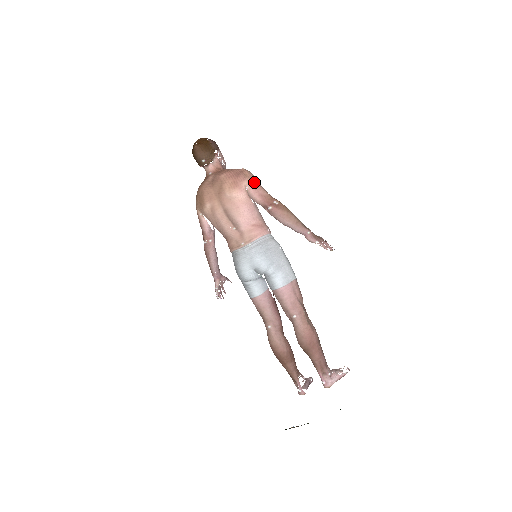
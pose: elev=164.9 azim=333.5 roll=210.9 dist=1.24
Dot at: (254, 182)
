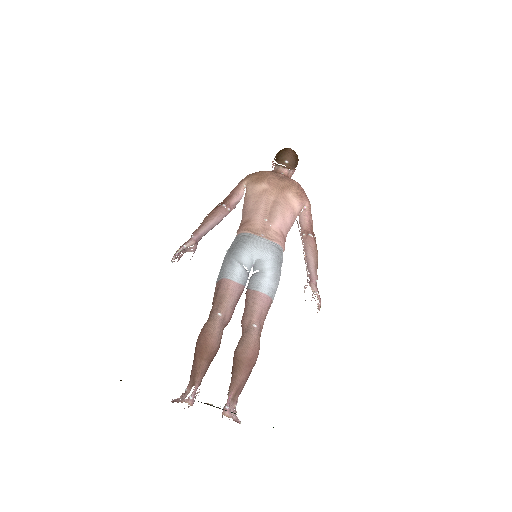
Dot at: occluded
